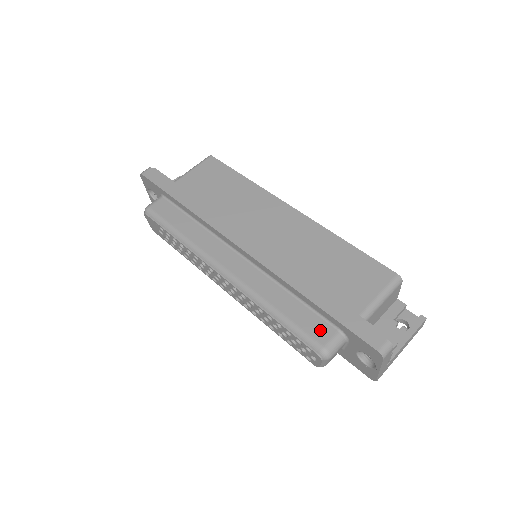
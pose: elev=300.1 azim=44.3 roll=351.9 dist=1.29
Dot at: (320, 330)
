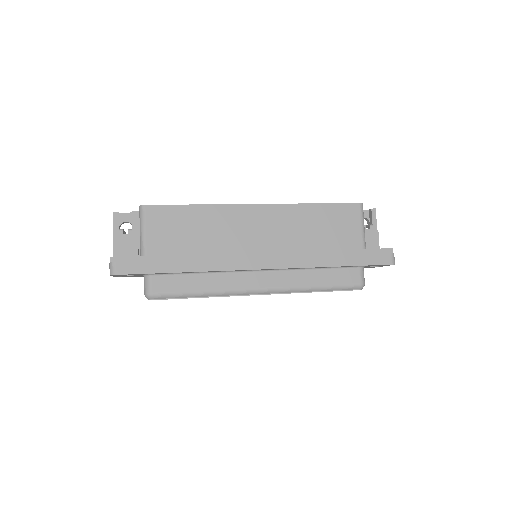
Dot at: (351, 276)
